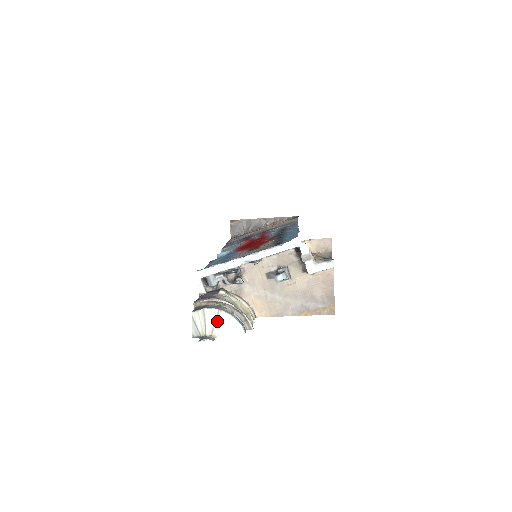
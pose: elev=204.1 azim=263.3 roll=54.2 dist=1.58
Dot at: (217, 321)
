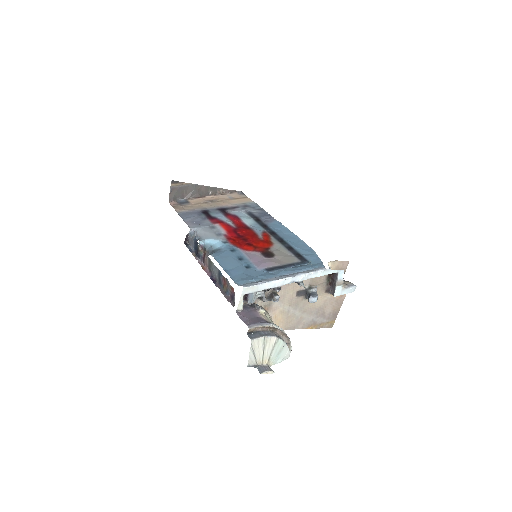
Dot at: (274, 349)
